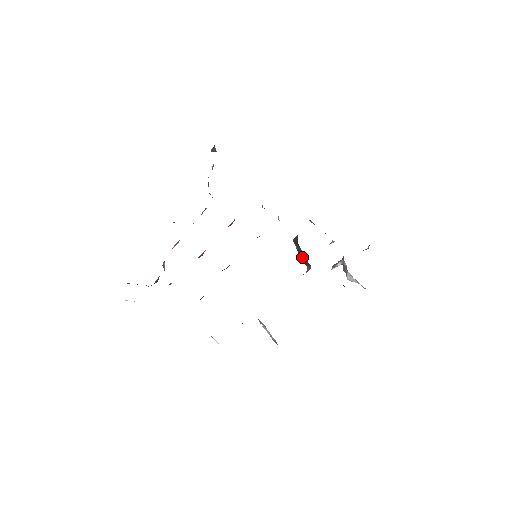
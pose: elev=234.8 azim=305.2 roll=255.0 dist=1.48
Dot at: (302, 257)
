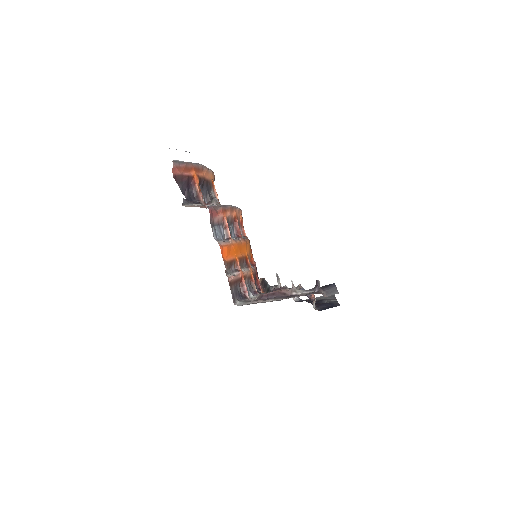
Dot at: (264, 283)
